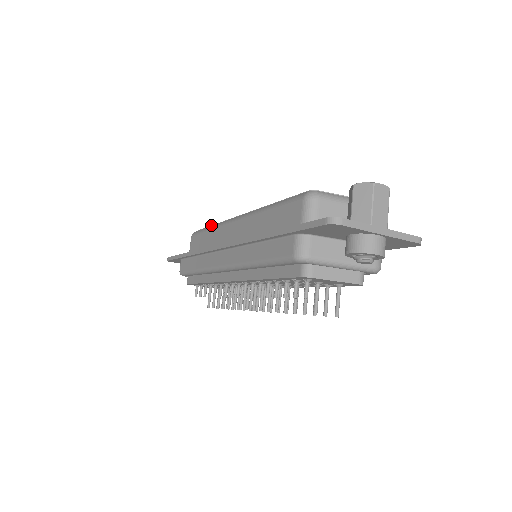
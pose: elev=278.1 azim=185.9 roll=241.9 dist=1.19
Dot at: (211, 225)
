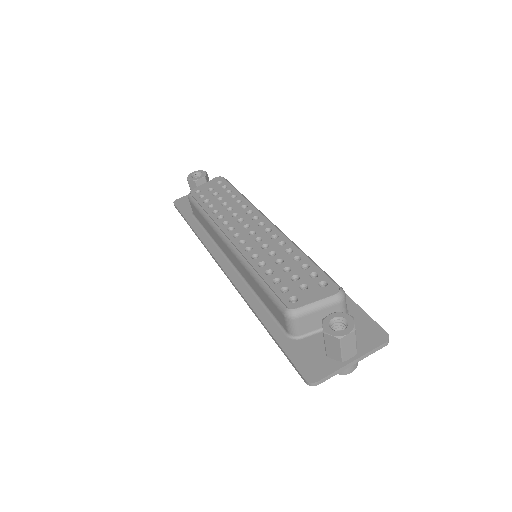
Dot at: (204, 210)
